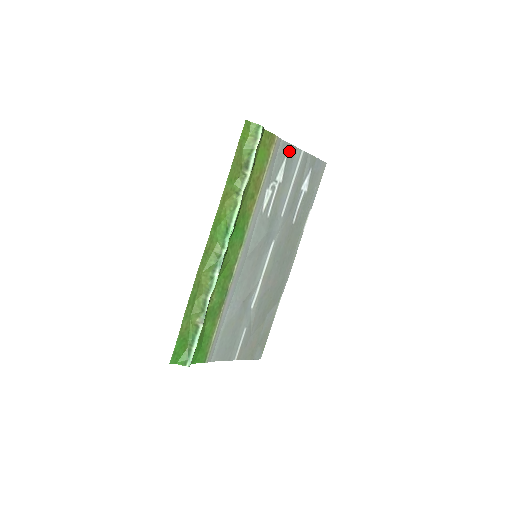
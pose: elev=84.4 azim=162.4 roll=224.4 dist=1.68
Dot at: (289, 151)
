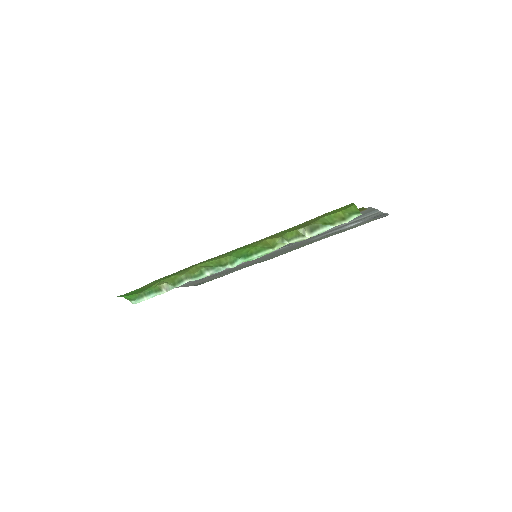
Dot at: (367, 211)
